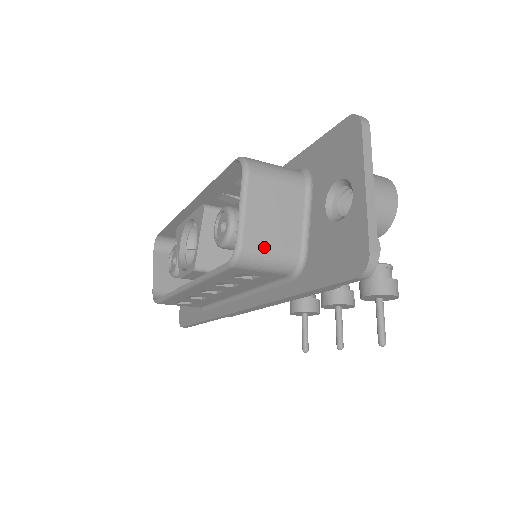
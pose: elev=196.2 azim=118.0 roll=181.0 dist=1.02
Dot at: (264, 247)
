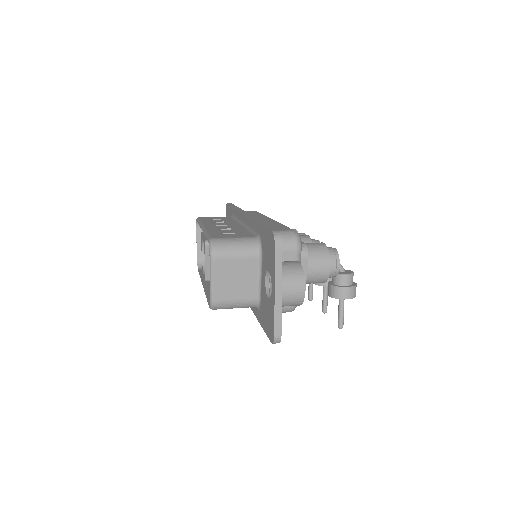
Dot at: (229, 301)
